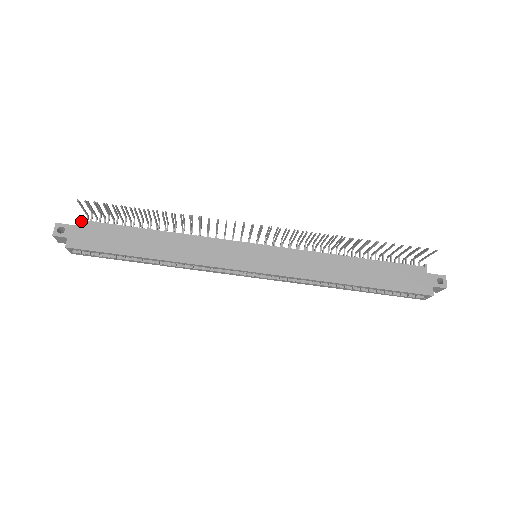
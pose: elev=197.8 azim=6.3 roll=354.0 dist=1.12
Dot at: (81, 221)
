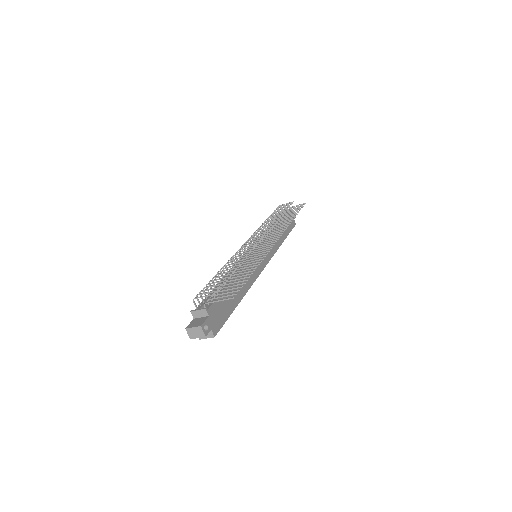
Dot at: (208, 311)
